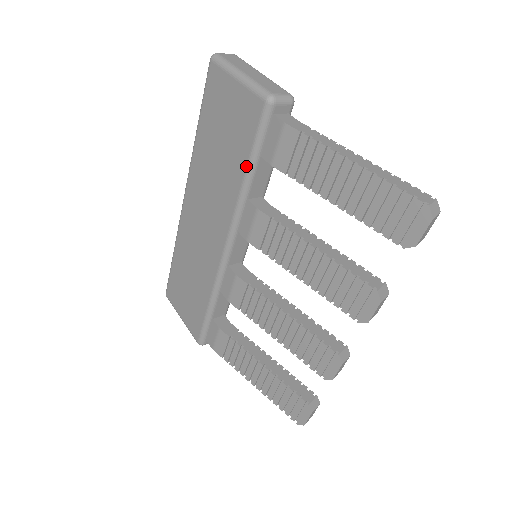
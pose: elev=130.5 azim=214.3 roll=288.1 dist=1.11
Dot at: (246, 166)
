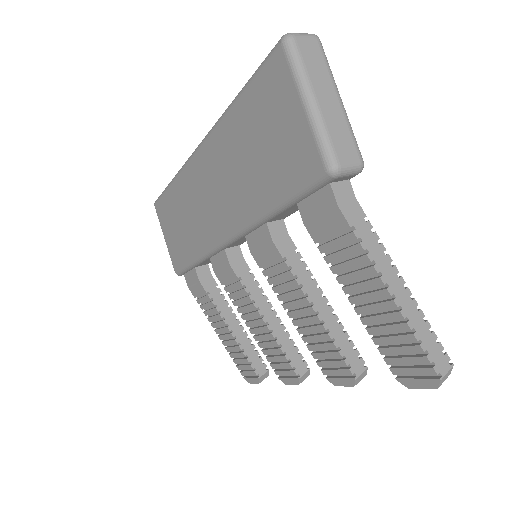
Dot at: (276, 202)
